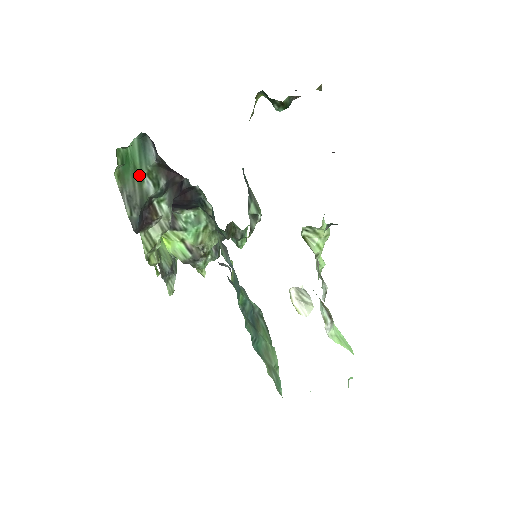
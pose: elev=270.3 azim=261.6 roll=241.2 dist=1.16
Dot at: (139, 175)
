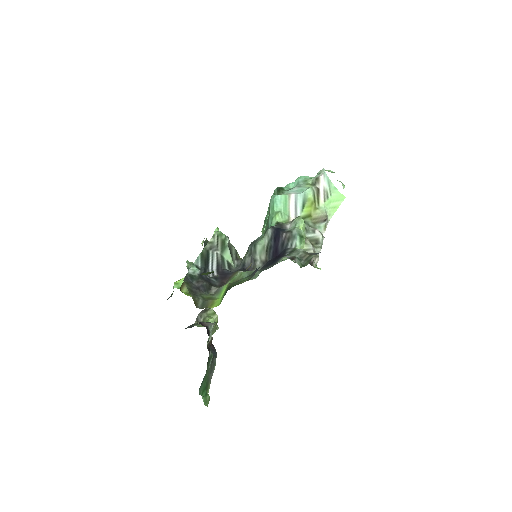
Dot at: (207, 374)
